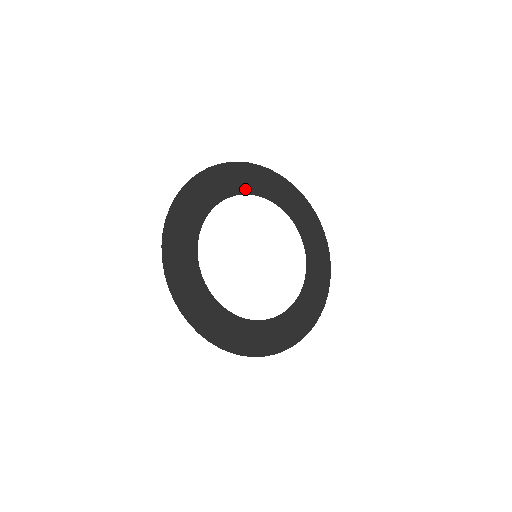
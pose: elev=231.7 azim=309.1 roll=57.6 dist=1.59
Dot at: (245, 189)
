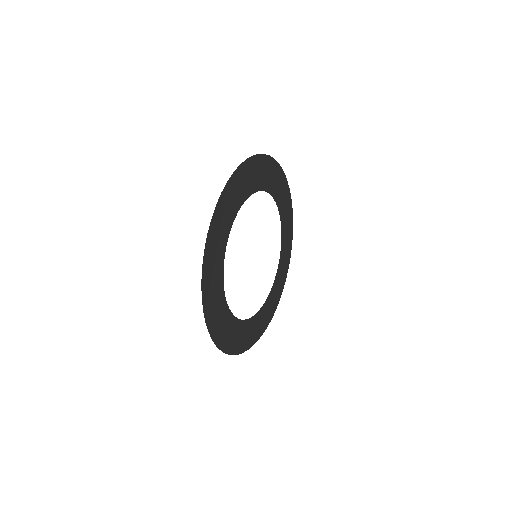
Dot at: (278, 199)
